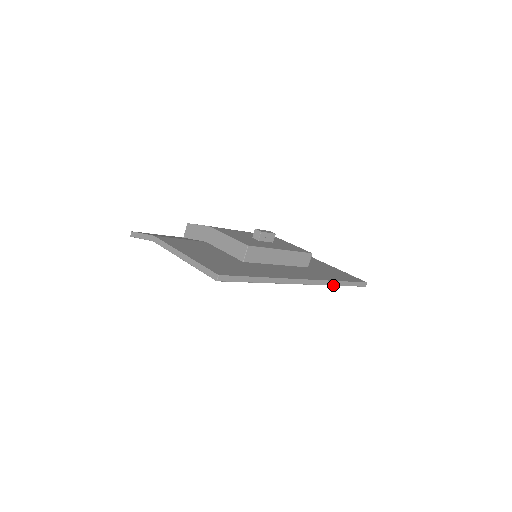
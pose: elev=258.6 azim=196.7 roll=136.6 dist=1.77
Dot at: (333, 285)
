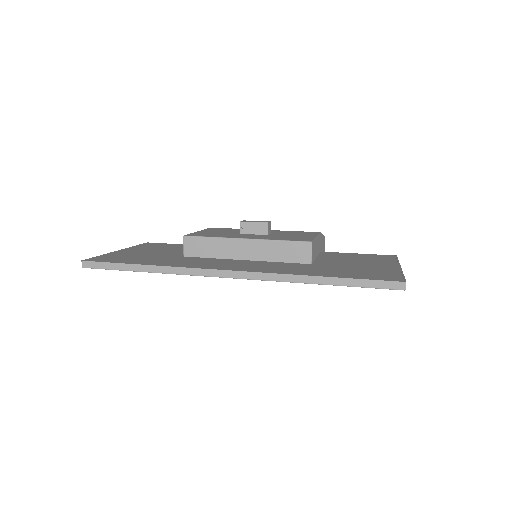
Dot at: (299, 282)
